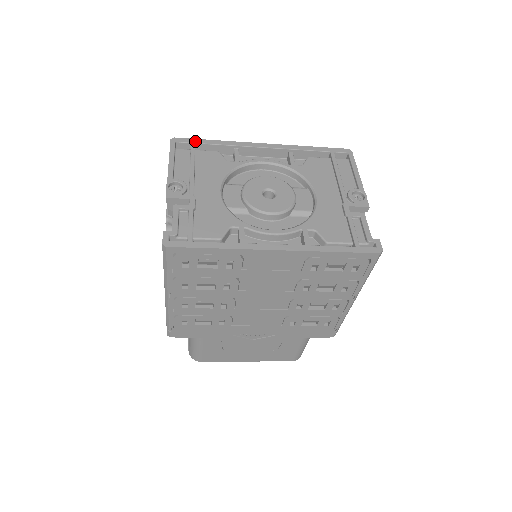
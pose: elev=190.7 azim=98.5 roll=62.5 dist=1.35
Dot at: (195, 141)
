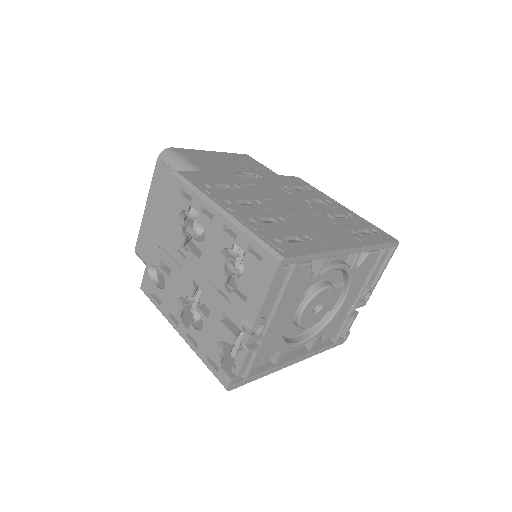
Dot at: (301, 260)
